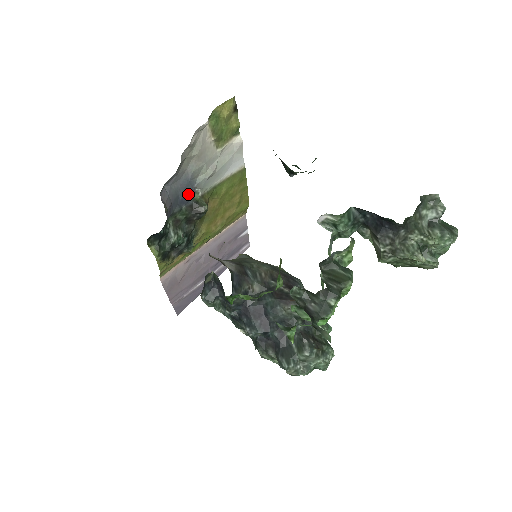
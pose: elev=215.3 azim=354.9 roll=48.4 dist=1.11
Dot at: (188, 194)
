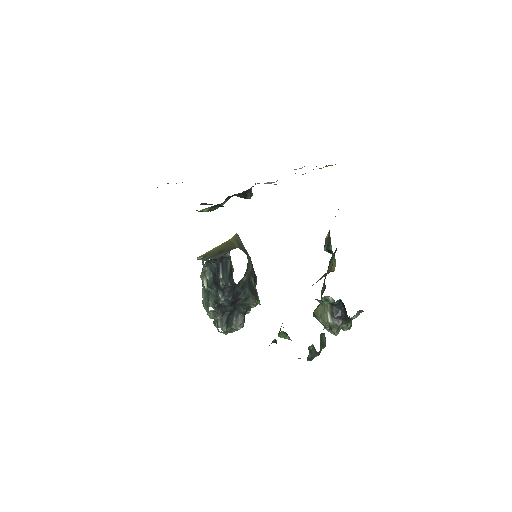
Dot at: occluded
